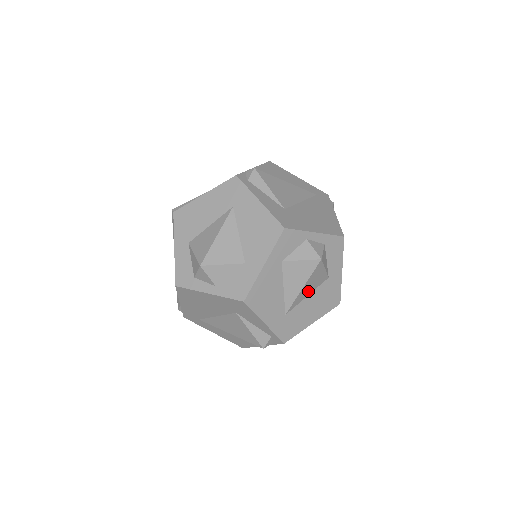
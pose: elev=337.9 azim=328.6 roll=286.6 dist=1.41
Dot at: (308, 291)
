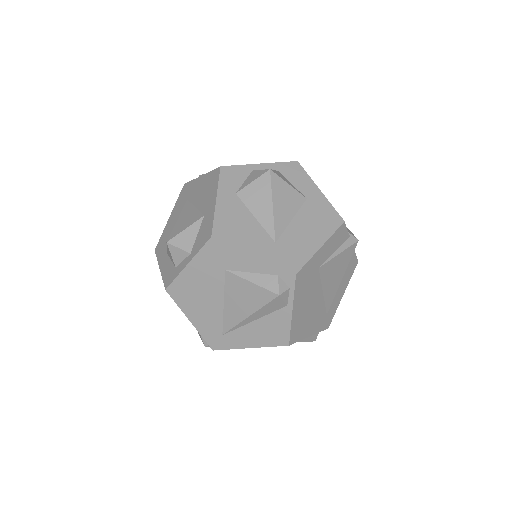
Dot at: (287, 213)
